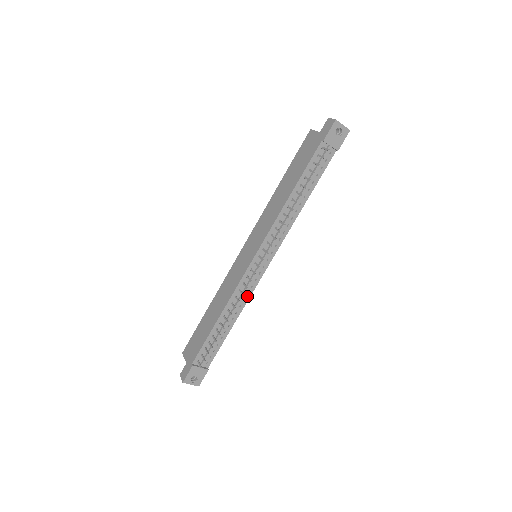
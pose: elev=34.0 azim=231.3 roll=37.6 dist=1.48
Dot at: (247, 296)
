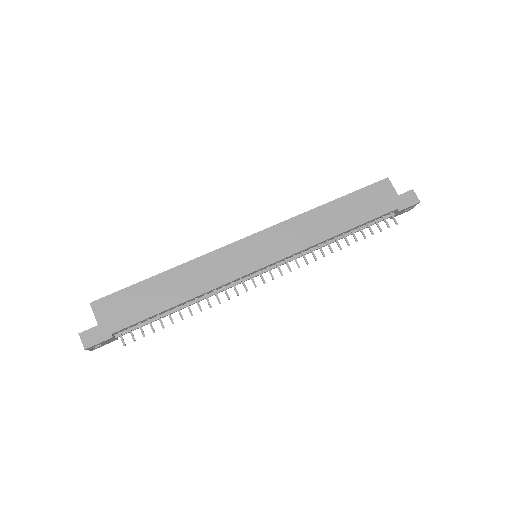
Dot at: occluded
